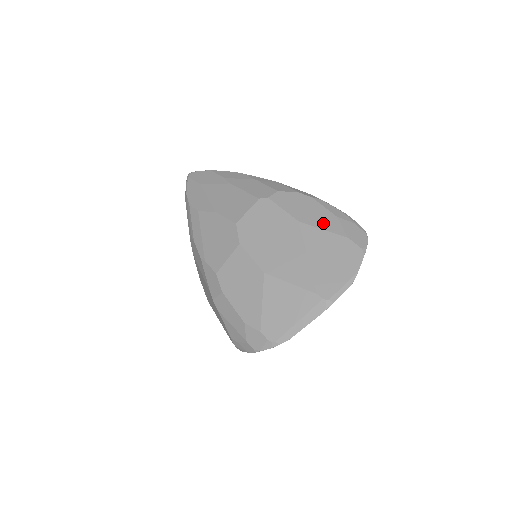
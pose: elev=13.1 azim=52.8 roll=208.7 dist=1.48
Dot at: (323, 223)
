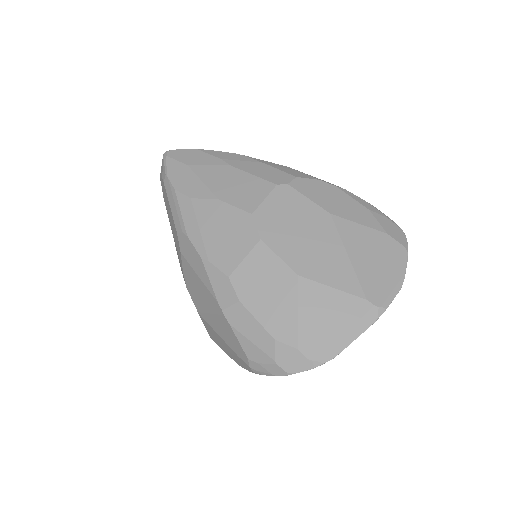
Dot at: (357, 216)
